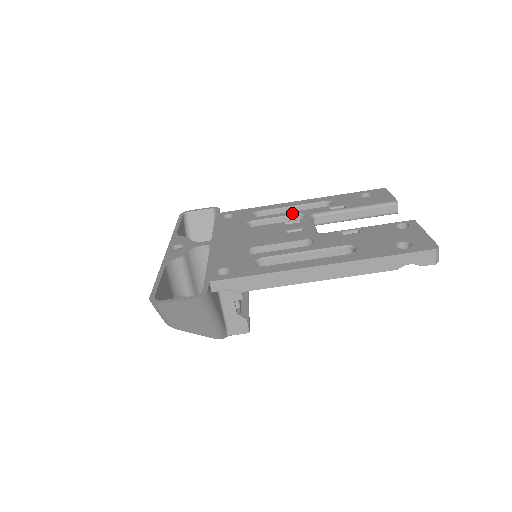
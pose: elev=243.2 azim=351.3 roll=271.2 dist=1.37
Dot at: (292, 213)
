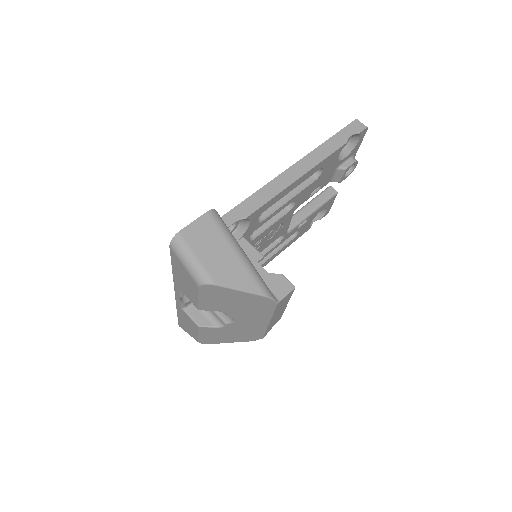
Dot at: occluded
